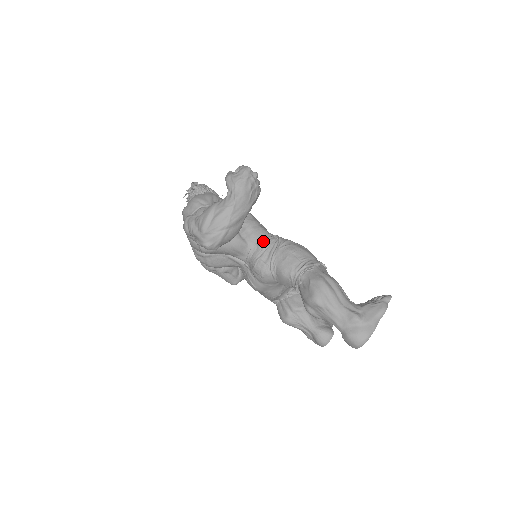
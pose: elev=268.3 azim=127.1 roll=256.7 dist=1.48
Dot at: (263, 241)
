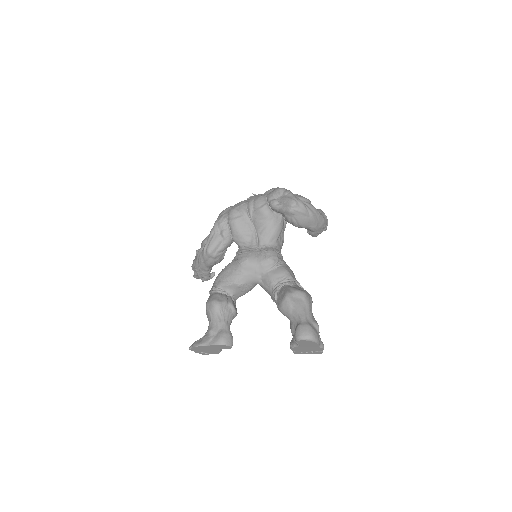
Dot at: occluded
